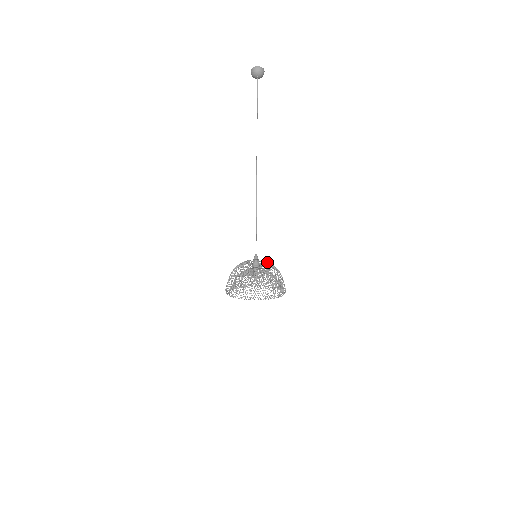
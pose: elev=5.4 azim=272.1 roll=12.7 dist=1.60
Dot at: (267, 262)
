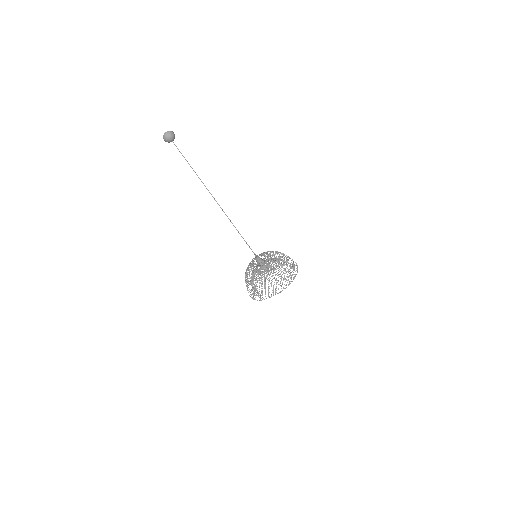
Dot at: occluded
